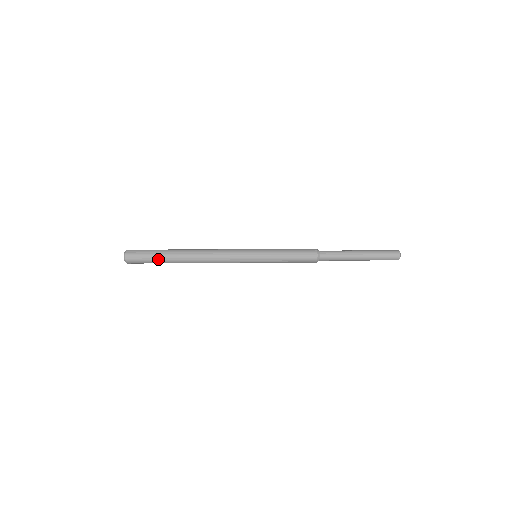
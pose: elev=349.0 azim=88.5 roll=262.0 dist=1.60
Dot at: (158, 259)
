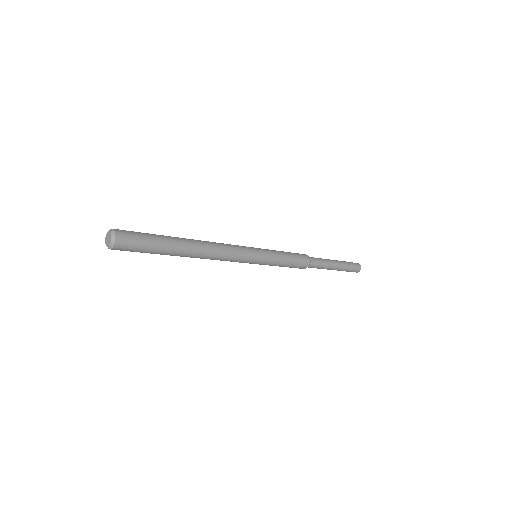
Dot at: (158, 239)
